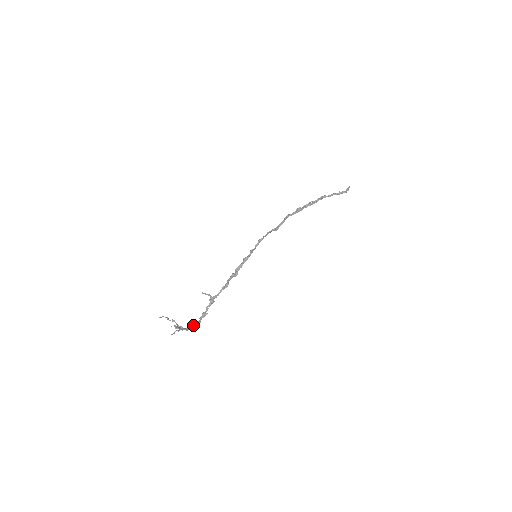
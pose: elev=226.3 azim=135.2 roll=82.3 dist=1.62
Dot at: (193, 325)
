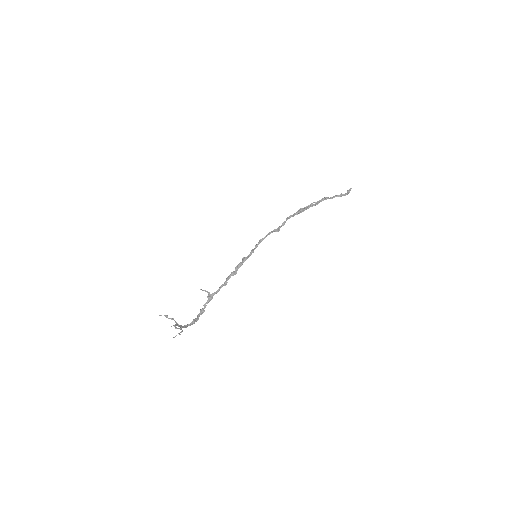
Dot at: (191, 322)
